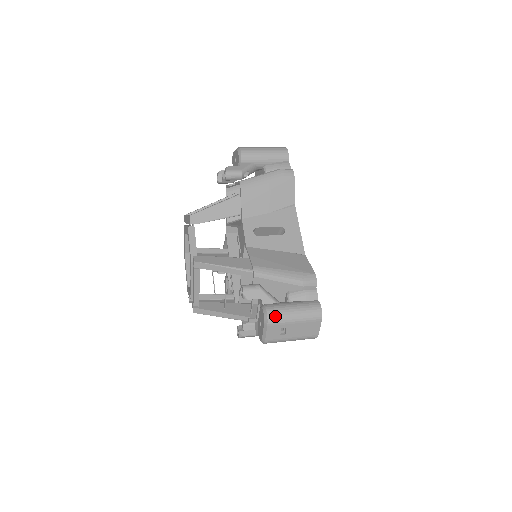
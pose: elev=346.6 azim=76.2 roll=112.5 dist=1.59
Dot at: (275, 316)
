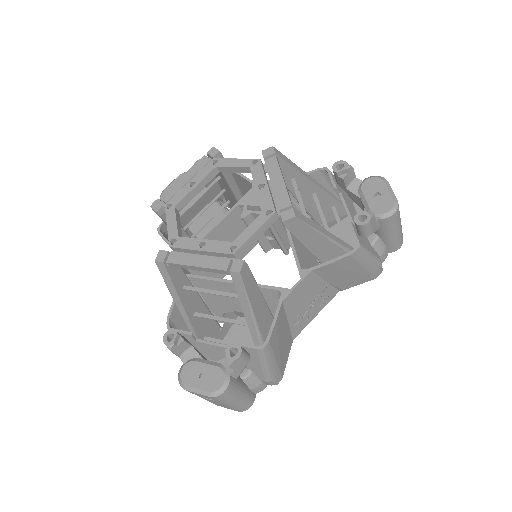
Dot at: occluded
